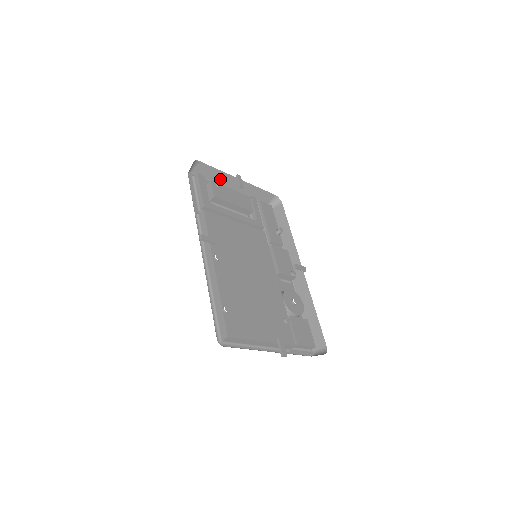
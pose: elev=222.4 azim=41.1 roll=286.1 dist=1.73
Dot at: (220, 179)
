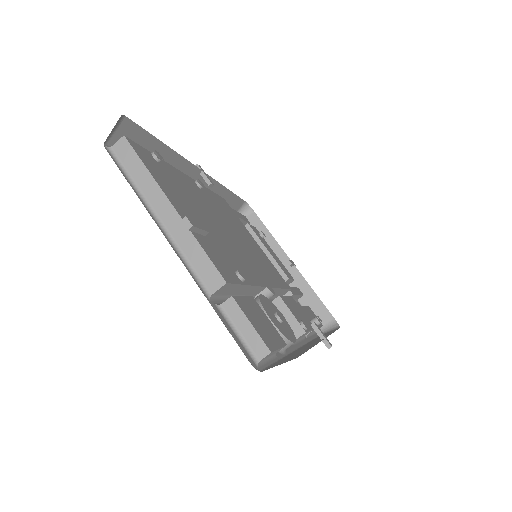
Dot at: occluded
